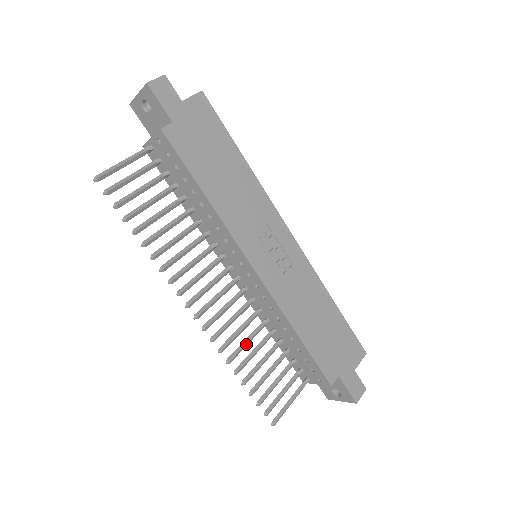
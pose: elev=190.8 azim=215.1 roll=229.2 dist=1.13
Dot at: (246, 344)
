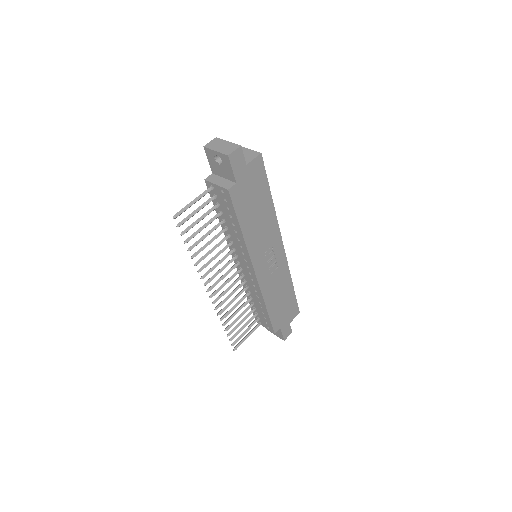
Dot at: occluded
